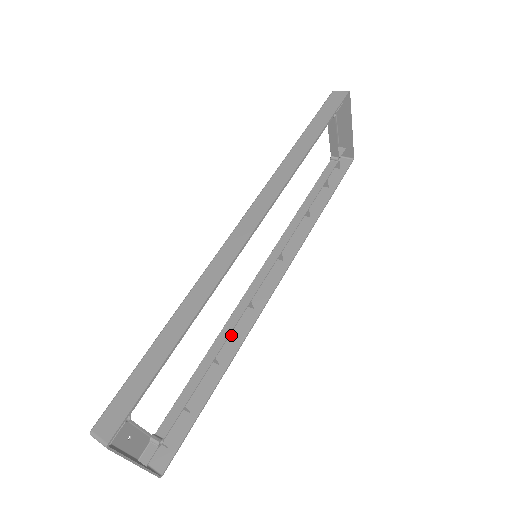
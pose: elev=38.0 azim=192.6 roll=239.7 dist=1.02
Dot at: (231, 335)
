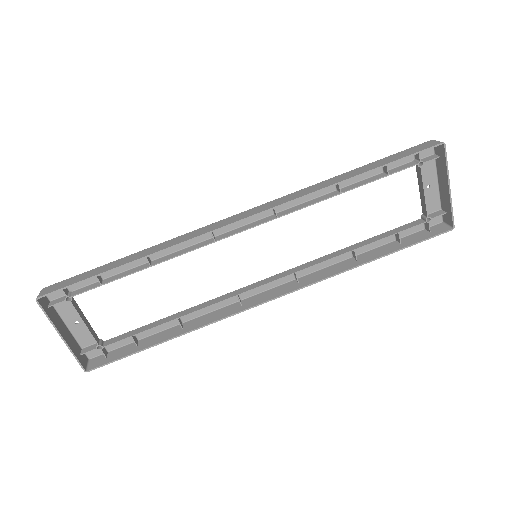
Dot at: (209, 314)
